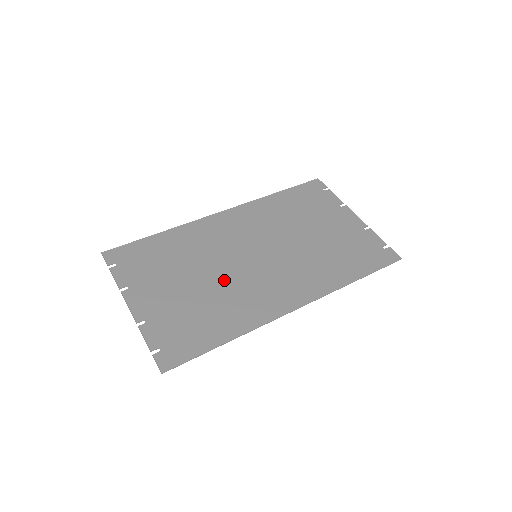
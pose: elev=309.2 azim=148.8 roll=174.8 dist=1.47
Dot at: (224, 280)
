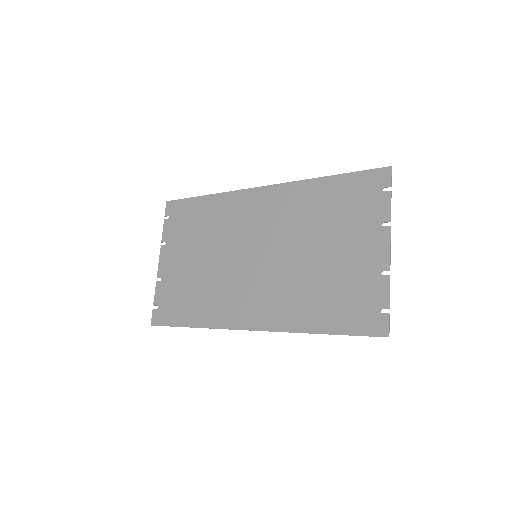
Dot at: (219, 270)
